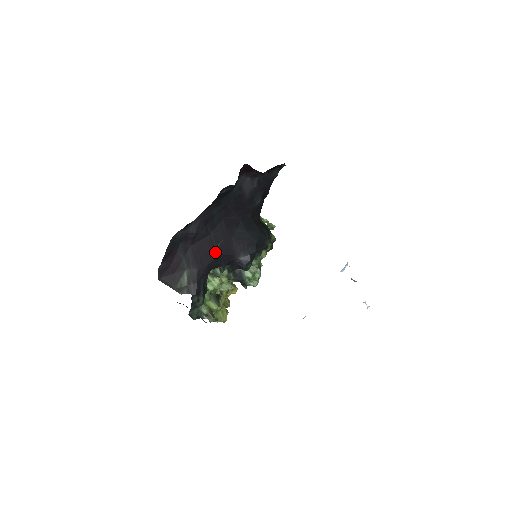
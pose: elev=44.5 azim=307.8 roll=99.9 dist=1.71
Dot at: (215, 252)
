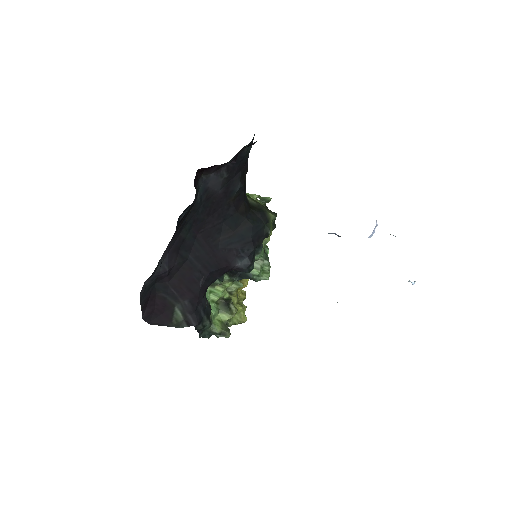
Dot at: (203, 273)
